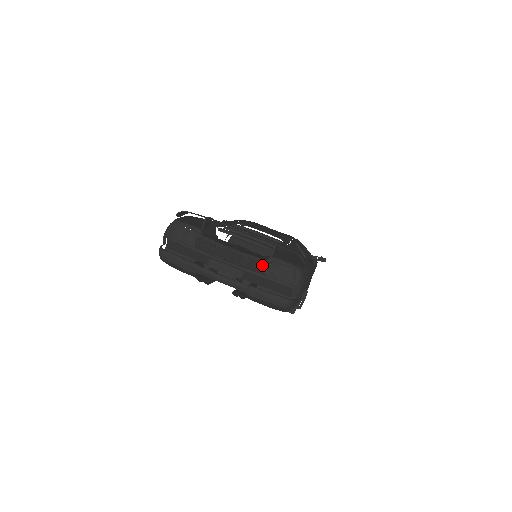
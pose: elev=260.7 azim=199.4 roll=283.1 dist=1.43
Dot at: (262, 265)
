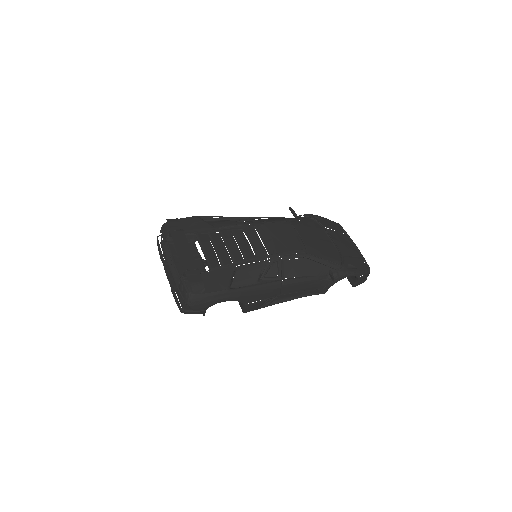
Dot at: (178, 279)
